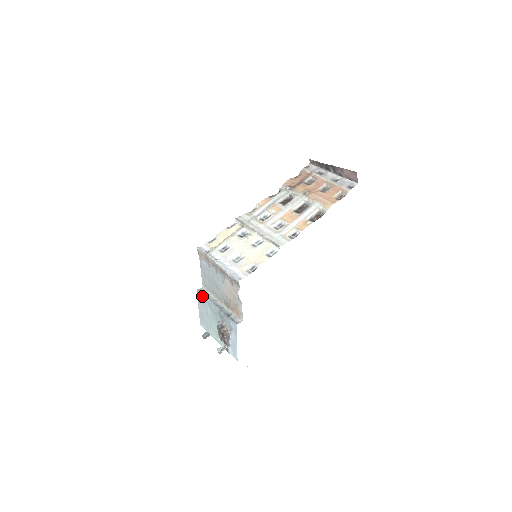
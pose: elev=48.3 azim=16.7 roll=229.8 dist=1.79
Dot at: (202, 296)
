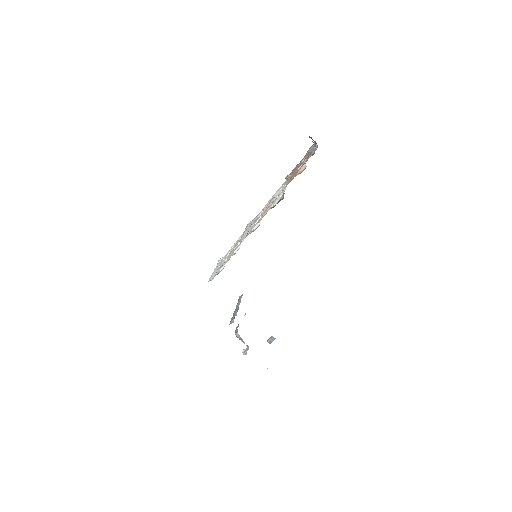
Dot at: occluded
